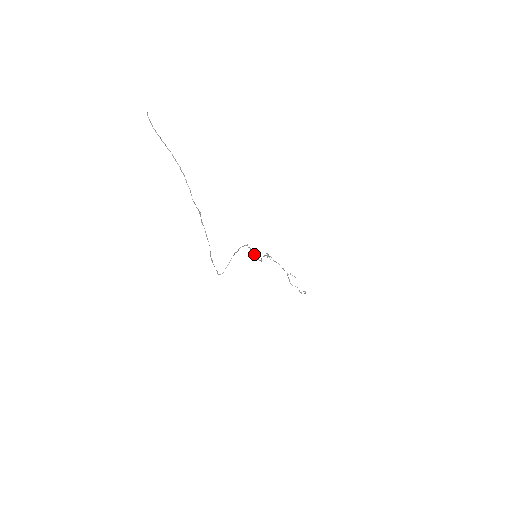
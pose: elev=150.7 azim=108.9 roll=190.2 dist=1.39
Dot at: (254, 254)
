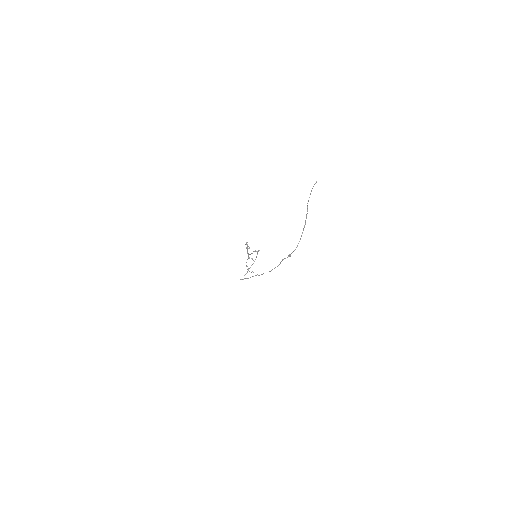
Dot at: occluded
